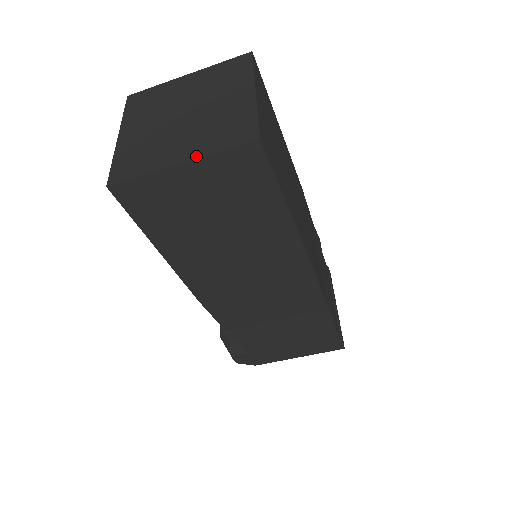
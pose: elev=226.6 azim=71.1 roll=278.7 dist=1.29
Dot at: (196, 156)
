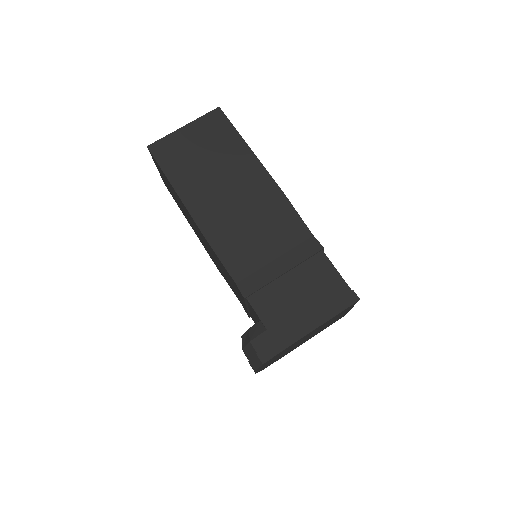
Dot at: (191, 123)
